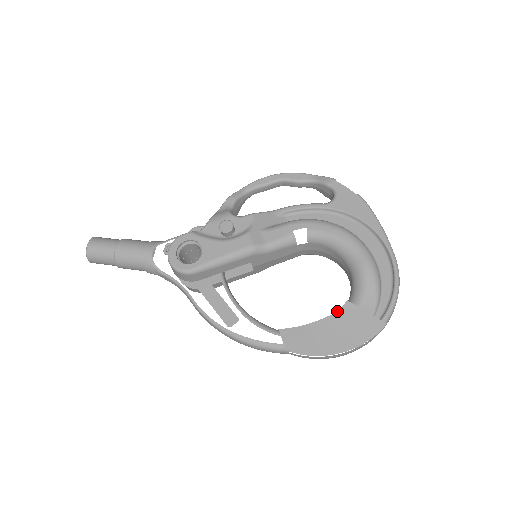
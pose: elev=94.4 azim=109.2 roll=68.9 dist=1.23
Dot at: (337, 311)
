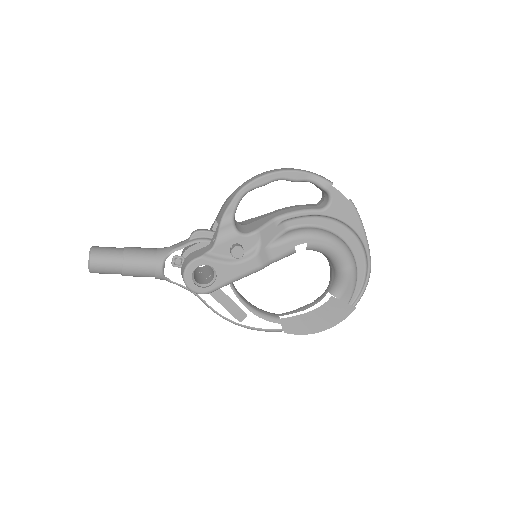
Dot at: (323, 304)
